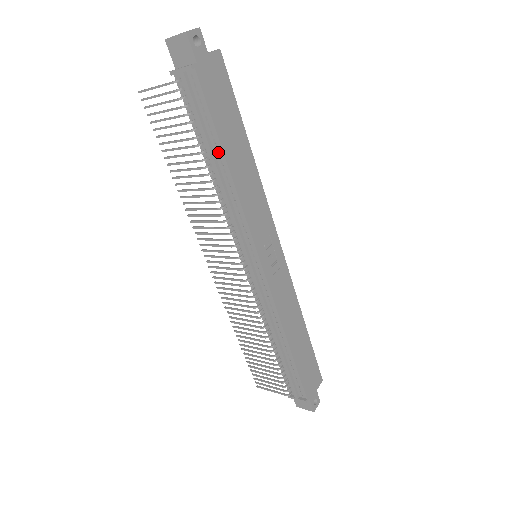
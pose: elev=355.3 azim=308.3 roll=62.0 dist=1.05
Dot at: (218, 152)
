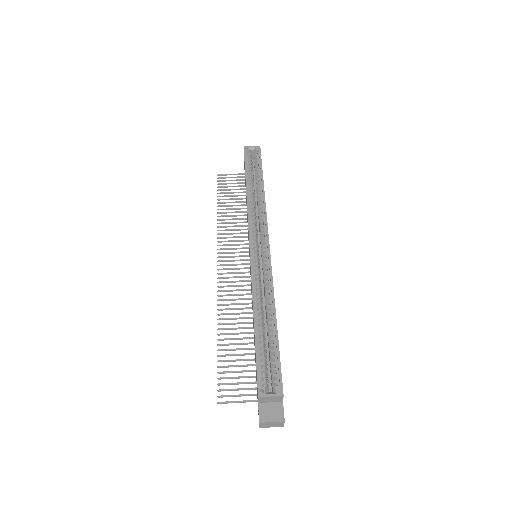
Dot at: occluded
